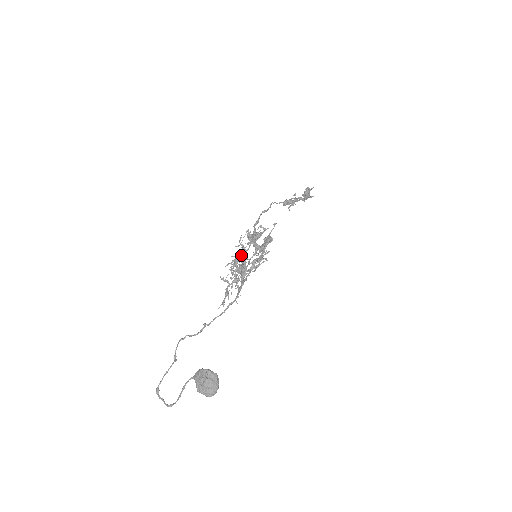
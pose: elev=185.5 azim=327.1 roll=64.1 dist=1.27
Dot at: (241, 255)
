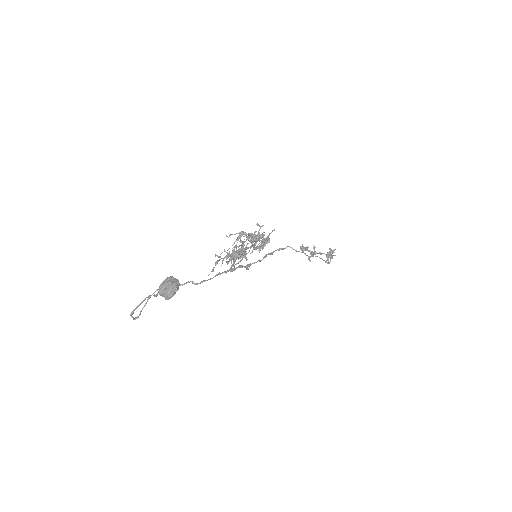
Dot at: (241, 250)
